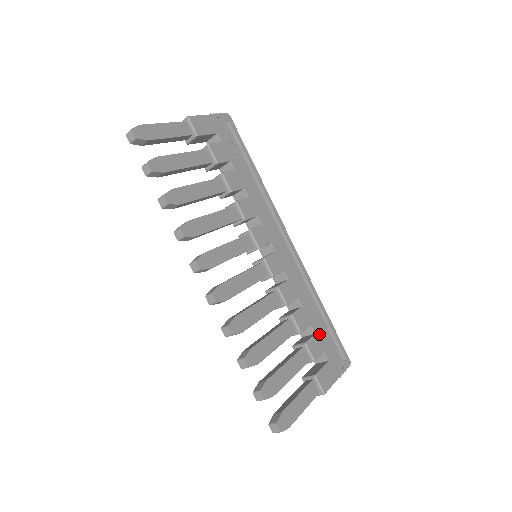
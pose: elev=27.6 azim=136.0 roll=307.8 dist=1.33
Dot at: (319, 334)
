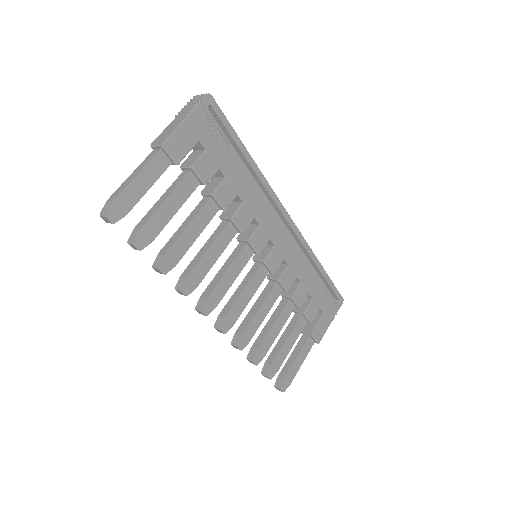
Dot at: (316, 296)
